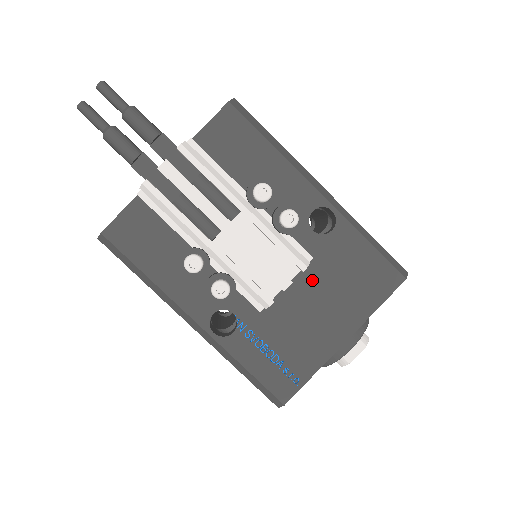
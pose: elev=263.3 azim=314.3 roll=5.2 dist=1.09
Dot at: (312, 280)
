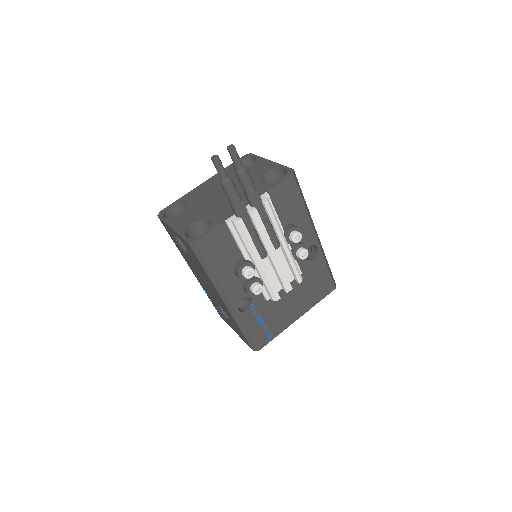
Dot at: (296, 285)
